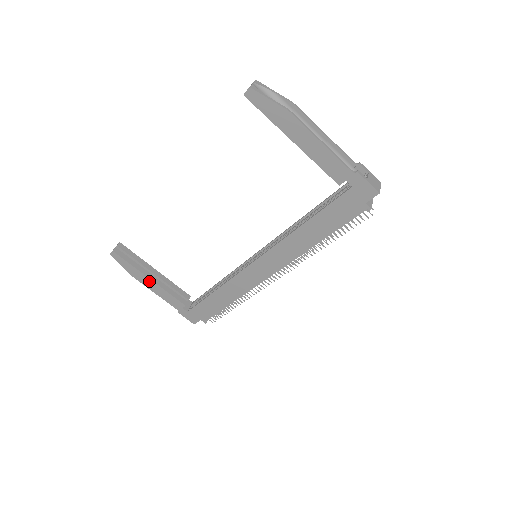
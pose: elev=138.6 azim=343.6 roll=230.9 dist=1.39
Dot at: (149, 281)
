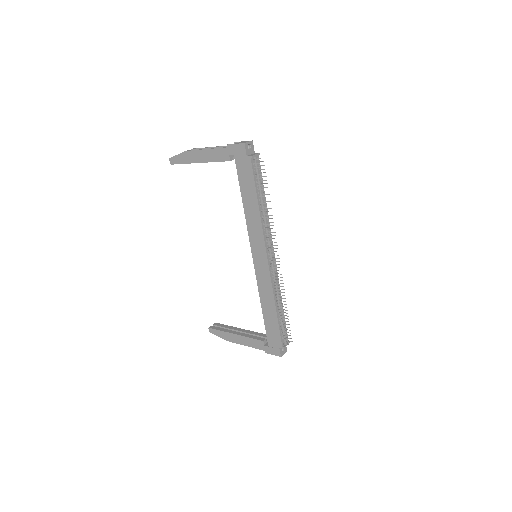
Dot at: (235, 337)
